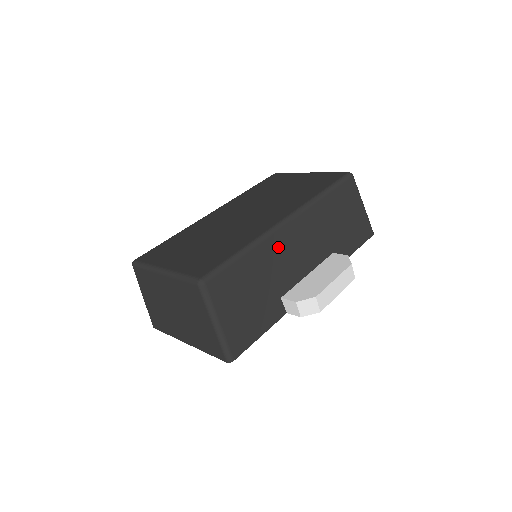
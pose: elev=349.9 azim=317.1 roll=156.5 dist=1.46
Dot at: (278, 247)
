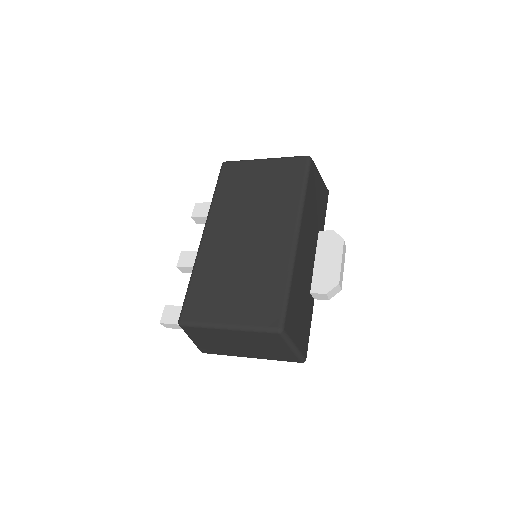
Dot at: (300, 260)
